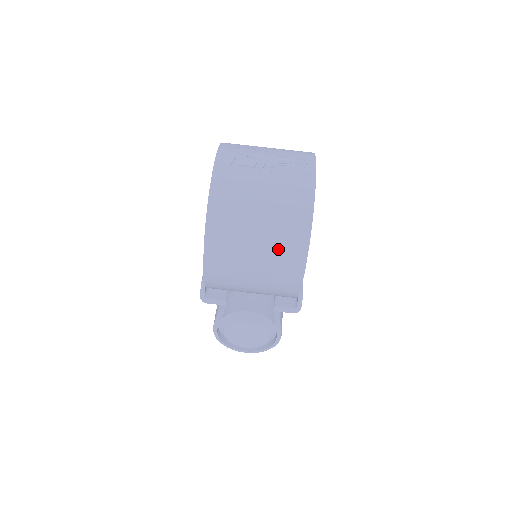
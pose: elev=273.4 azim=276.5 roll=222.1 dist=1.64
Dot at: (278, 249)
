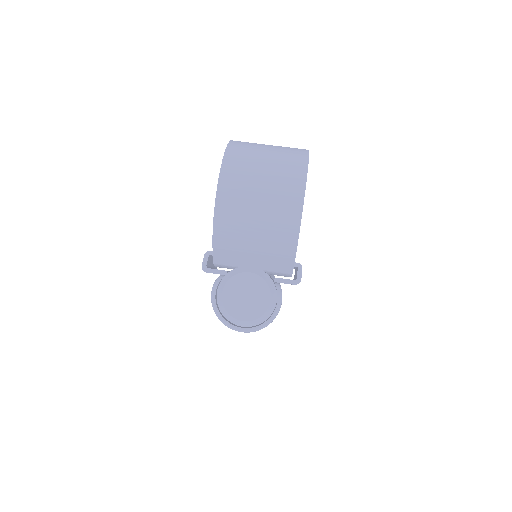
Dot at: (282, 173)
